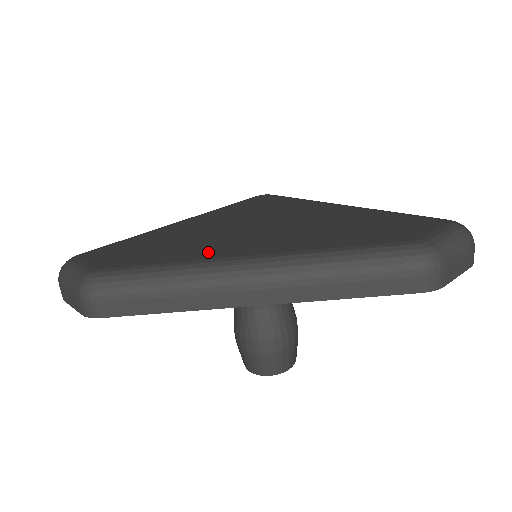
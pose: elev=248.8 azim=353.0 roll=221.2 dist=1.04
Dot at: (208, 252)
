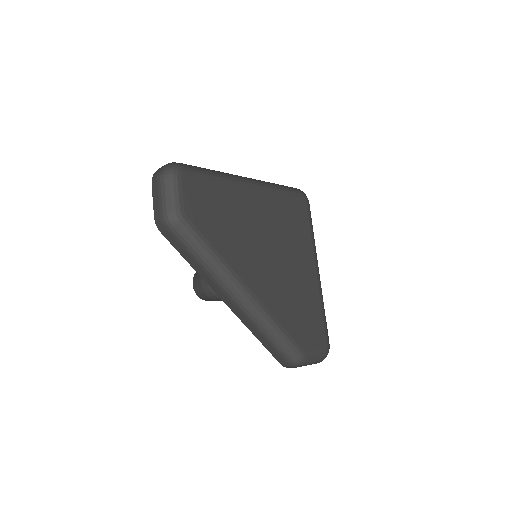
Dot at: (238, 259)
